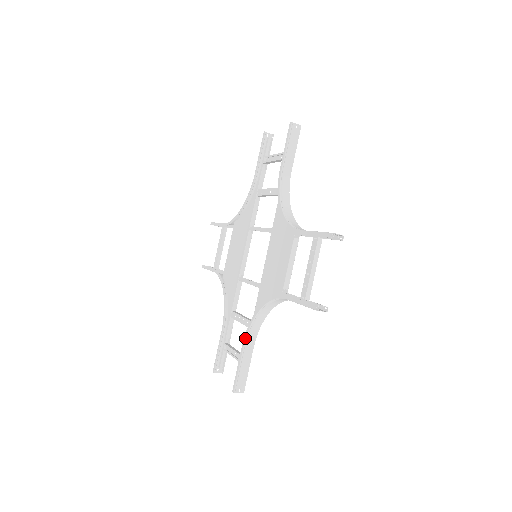
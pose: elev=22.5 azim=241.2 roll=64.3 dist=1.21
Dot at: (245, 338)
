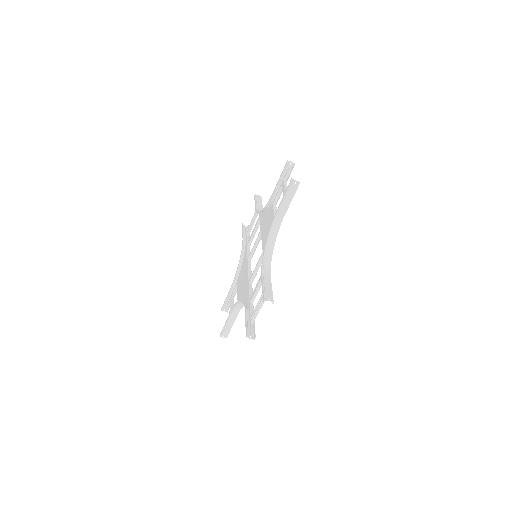
Dot at: (262, 271)
